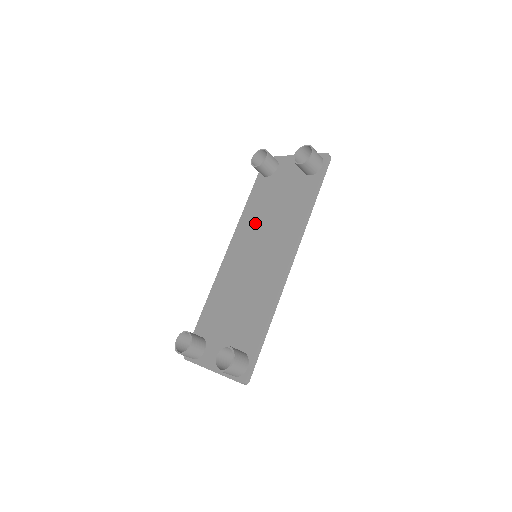
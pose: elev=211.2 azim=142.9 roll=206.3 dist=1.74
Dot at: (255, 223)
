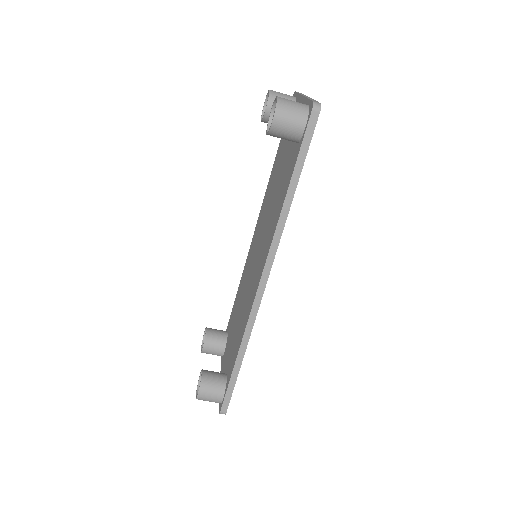
Dot at: (266, 204)
